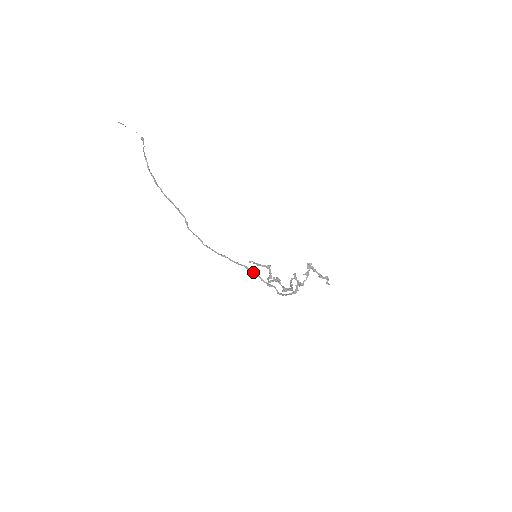
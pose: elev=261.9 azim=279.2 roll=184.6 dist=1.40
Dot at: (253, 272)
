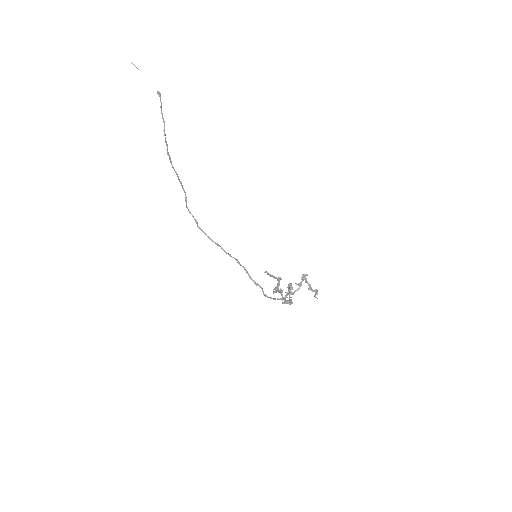
Dot at: (243, 267)
